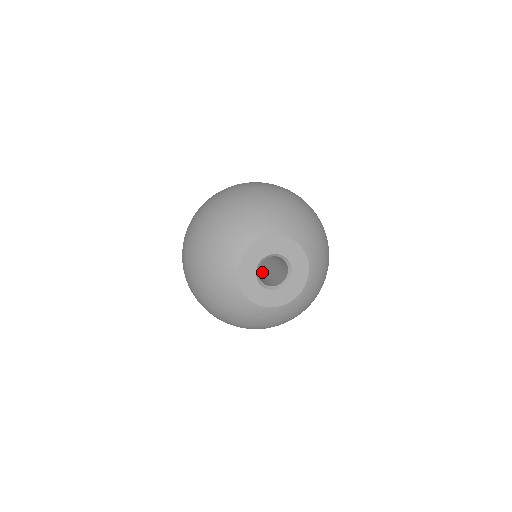
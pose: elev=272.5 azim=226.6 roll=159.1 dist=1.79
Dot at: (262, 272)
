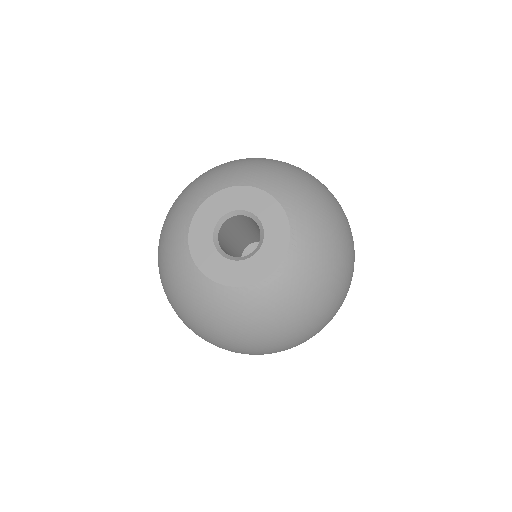
Dot at: occluded
